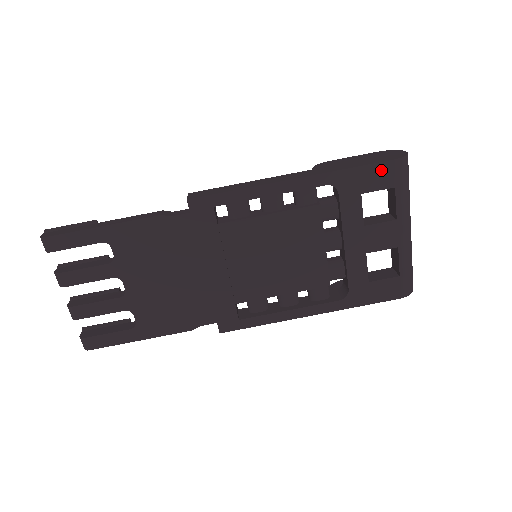
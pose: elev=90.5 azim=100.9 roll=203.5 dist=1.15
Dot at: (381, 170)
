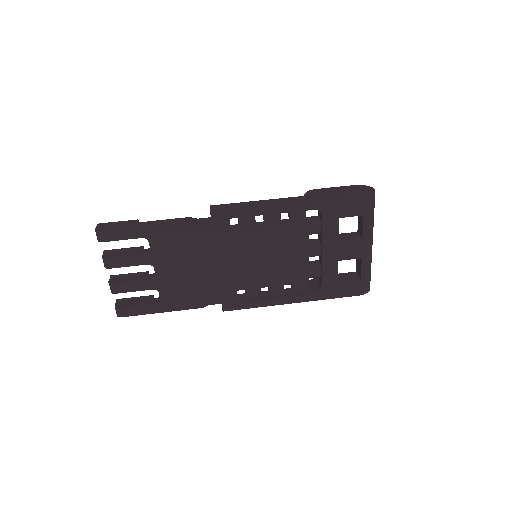
Dot at: (355, 202)
